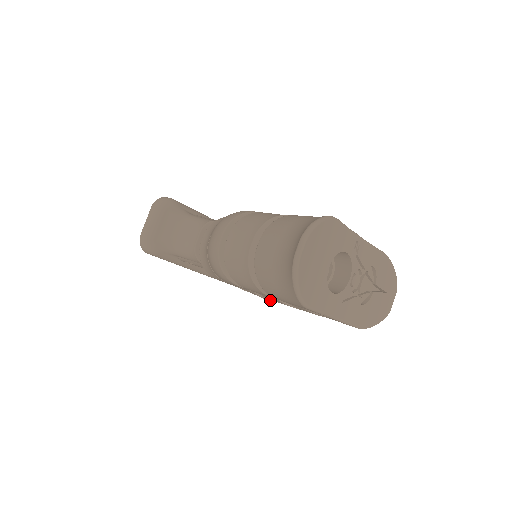
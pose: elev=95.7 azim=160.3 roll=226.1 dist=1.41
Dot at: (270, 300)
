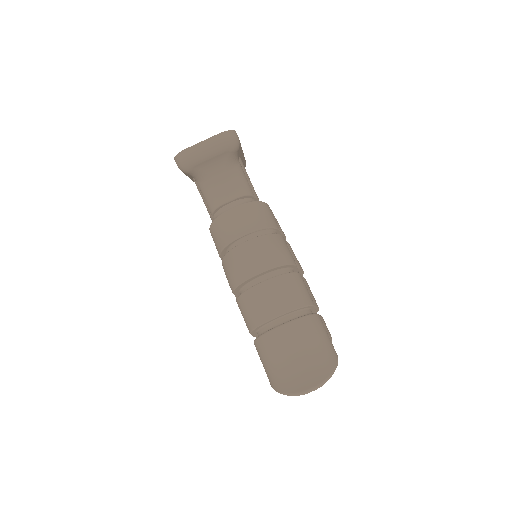
Dot at: occluded
